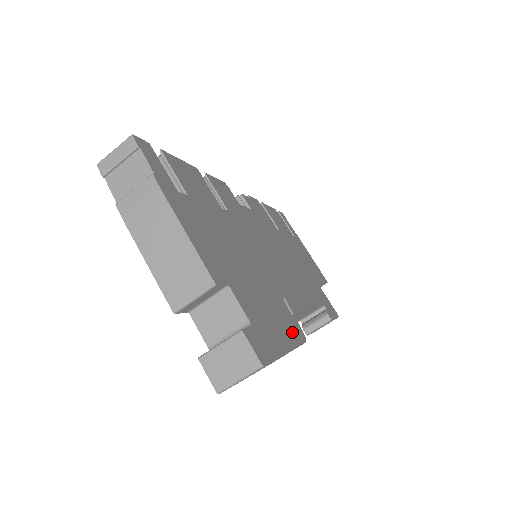
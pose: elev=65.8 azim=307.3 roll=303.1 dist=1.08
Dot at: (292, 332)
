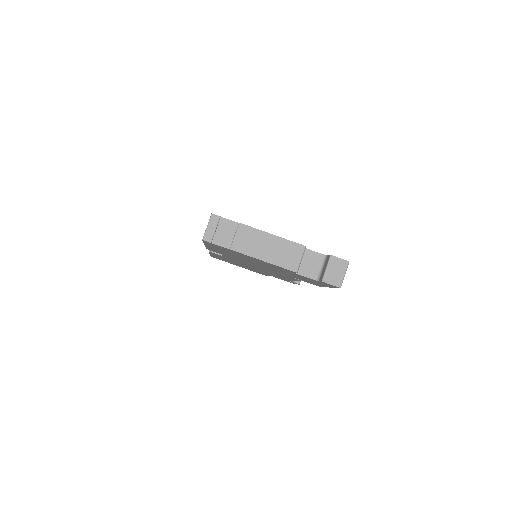
Dot at: occluded
